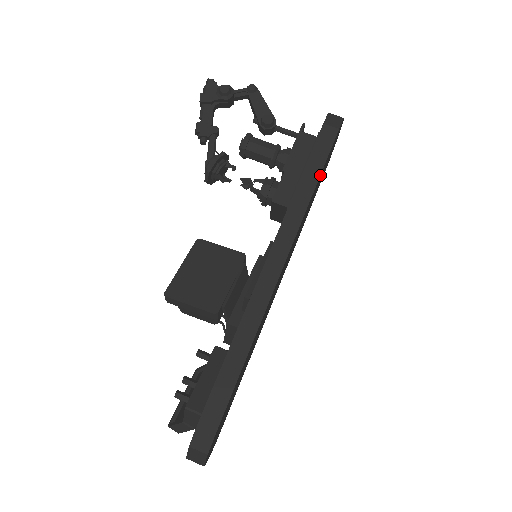
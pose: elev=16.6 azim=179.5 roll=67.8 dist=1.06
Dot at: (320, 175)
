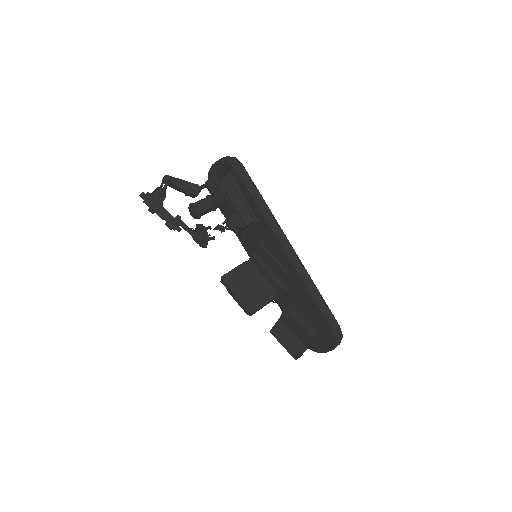
Dot at: (259, 194)
